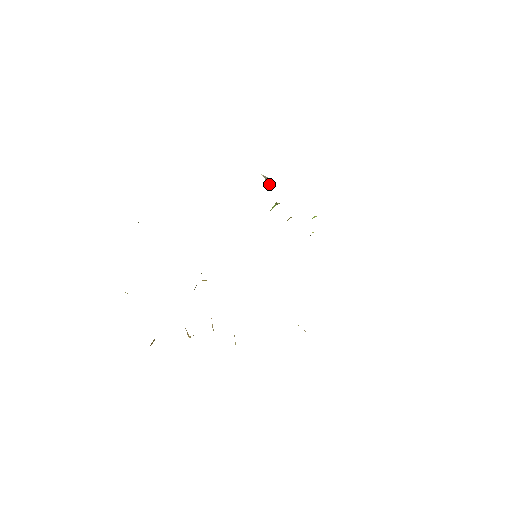
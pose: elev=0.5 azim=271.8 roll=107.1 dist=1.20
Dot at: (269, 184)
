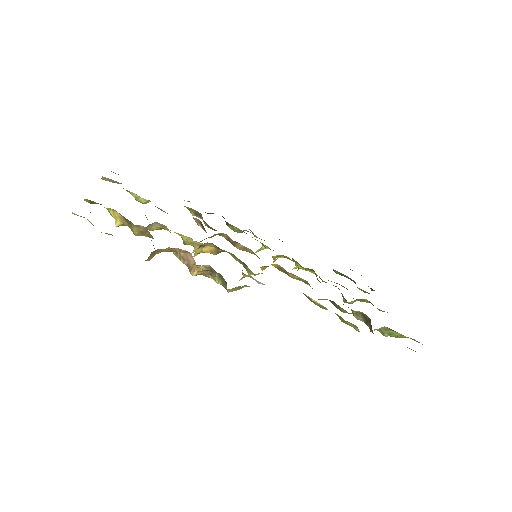
Dot at: (254, 236)
